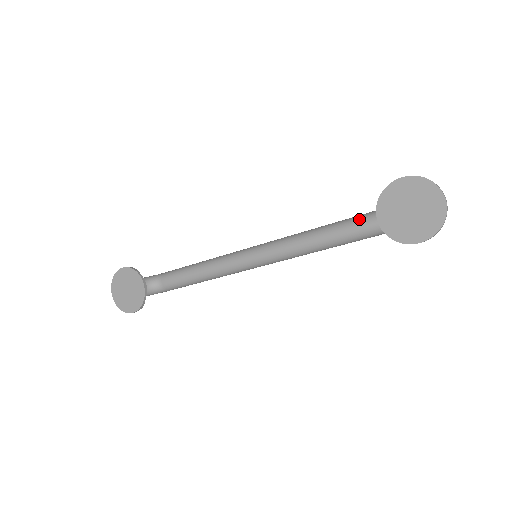
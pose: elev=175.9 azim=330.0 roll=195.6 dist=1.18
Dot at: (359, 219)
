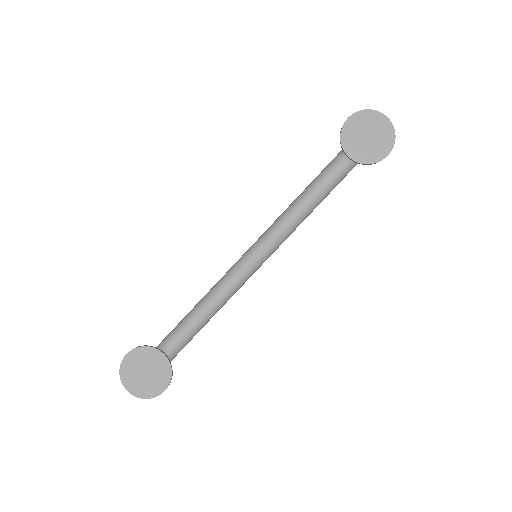
Dot at: (324, 174)
